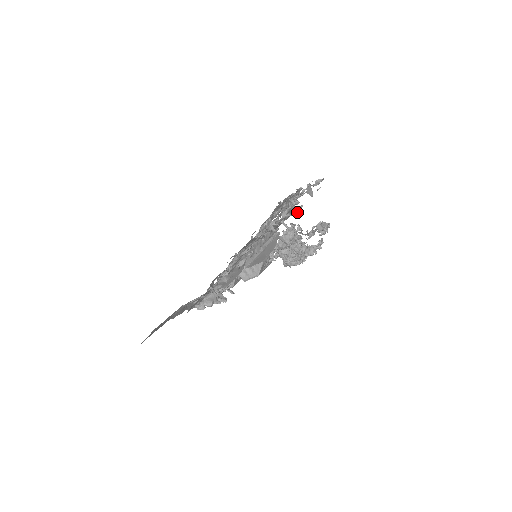
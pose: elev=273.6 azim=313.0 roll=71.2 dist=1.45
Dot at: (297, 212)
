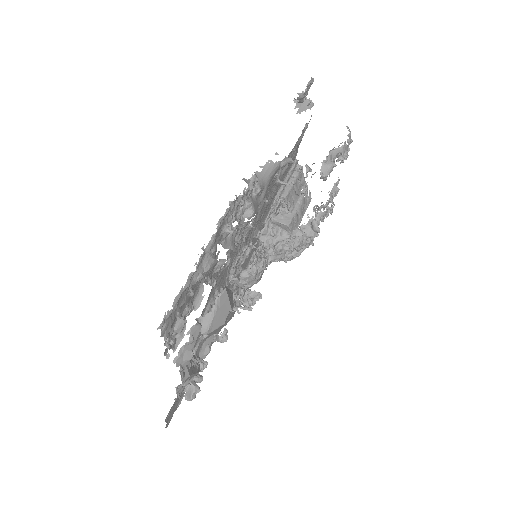
Dot at: (289, 160)
